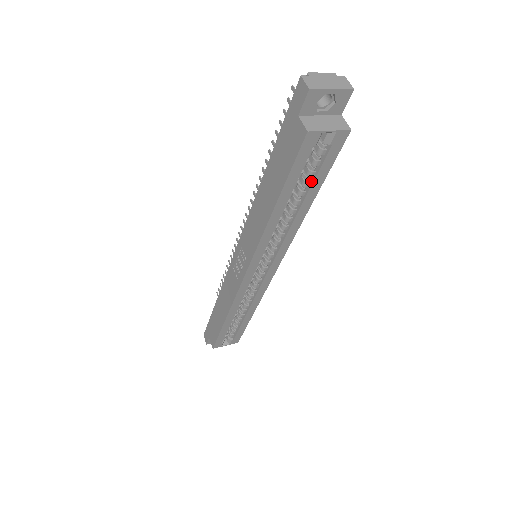
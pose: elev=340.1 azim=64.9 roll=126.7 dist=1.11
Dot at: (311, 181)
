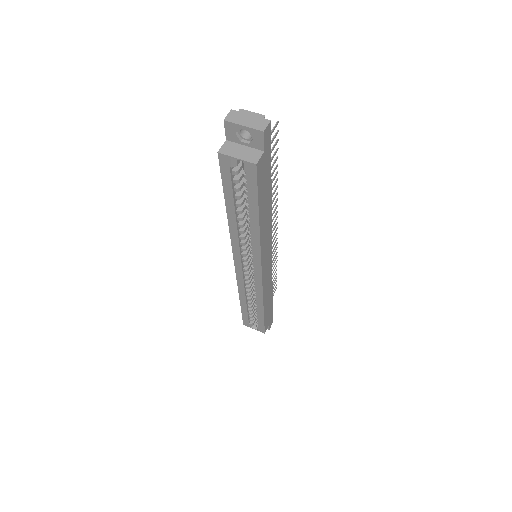
Dot at: (249, 200)
